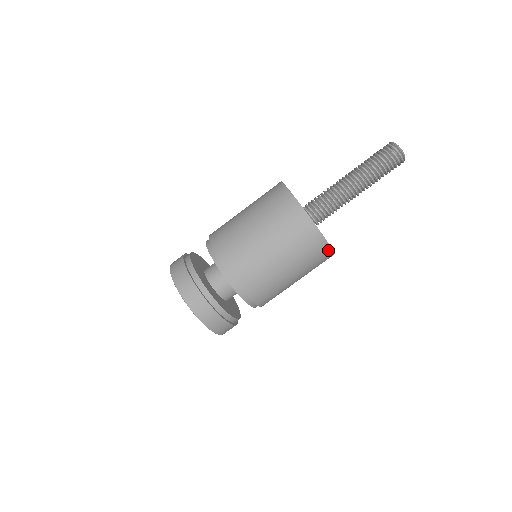
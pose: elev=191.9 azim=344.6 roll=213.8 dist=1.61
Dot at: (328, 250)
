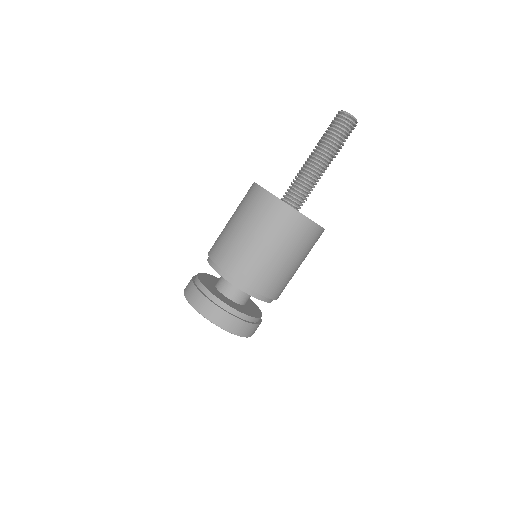
Dot at: occluded
